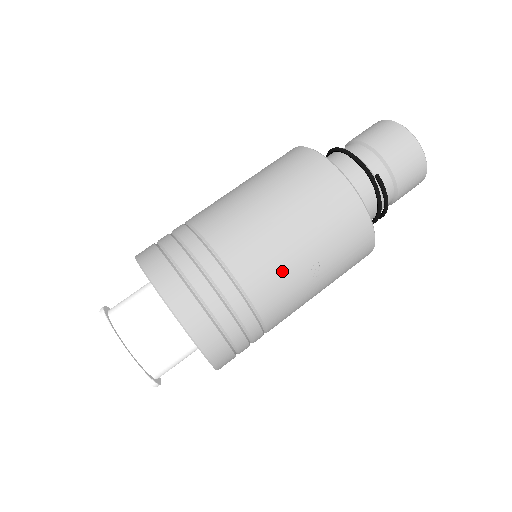
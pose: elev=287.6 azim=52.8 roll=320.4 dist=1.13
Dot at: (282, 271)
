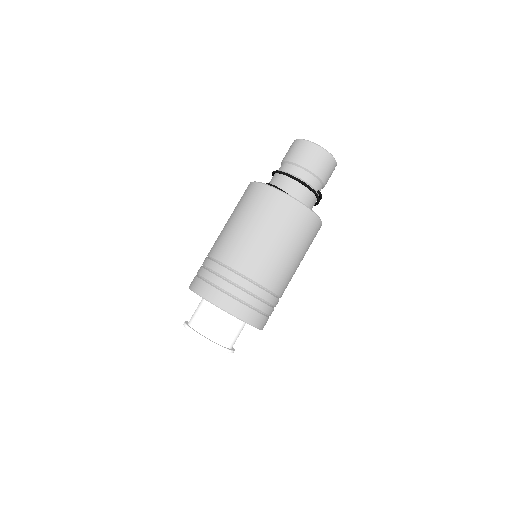
Dot at: (291, 275)
